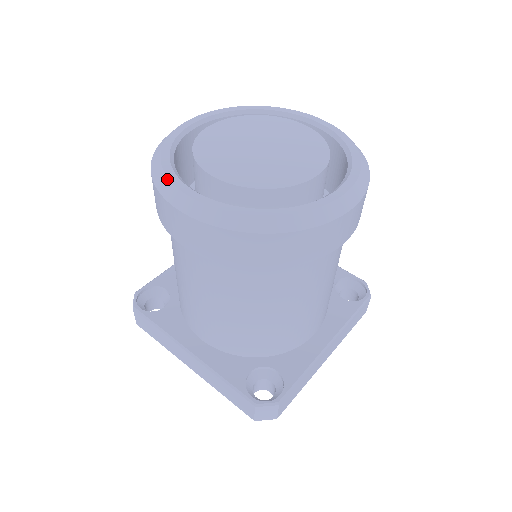
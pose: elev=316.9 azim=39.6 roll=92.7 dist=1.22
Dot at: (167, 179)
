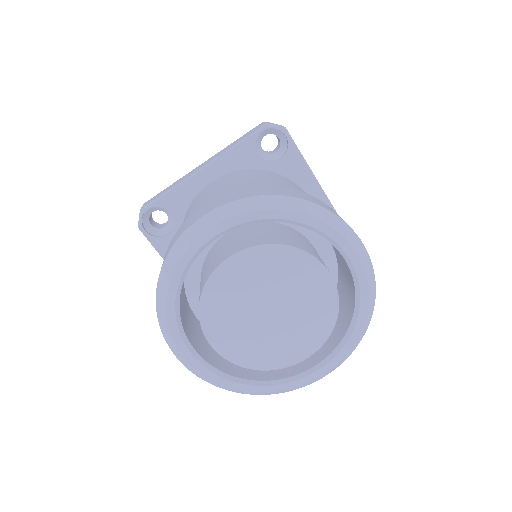
Dot at: (169, 333)
